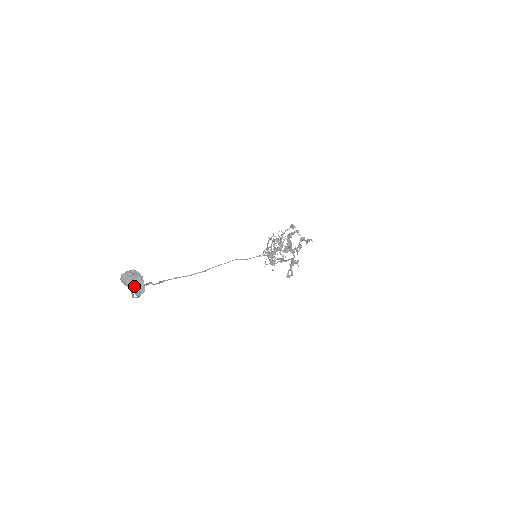
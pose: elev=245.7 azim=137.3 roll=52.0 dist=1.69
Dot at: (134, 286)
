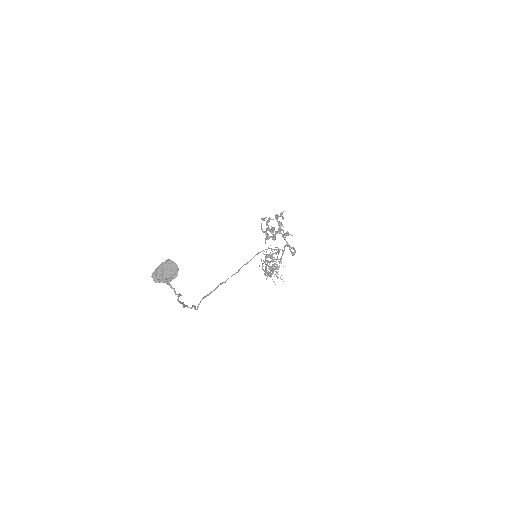
Dot at: (167, 270)
